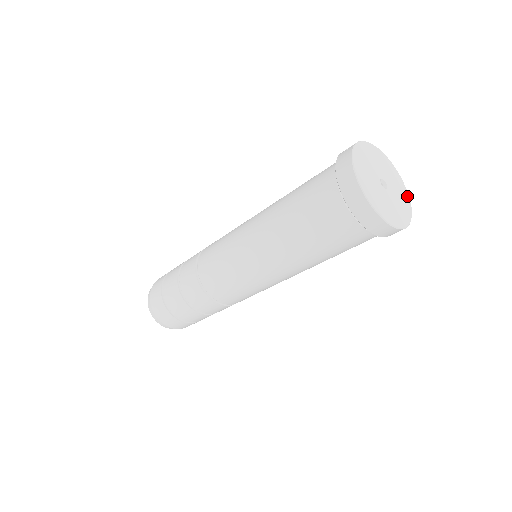
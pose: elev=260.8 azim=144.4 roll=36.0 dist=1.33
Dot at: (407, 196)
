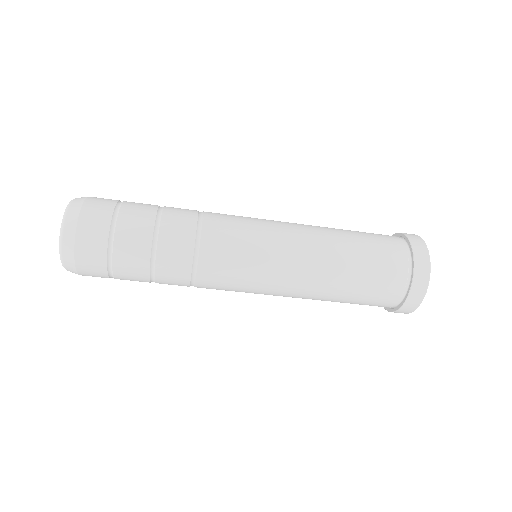
Dot at: occluded
